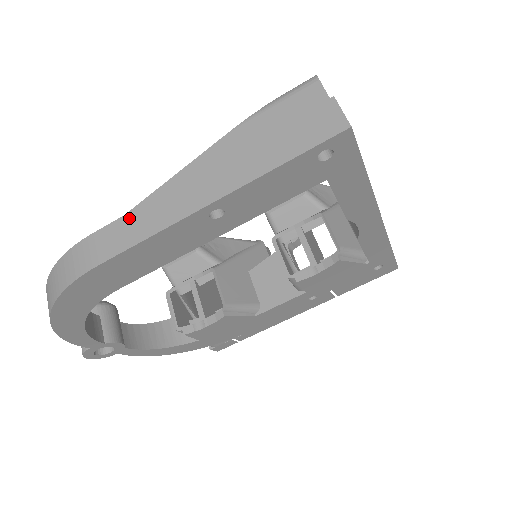
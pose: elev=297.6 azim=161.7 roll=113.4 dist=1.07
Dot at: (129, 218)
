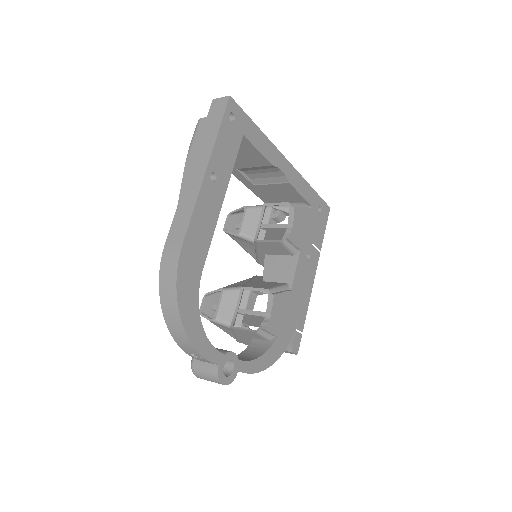
Dot at: (176, 217)
